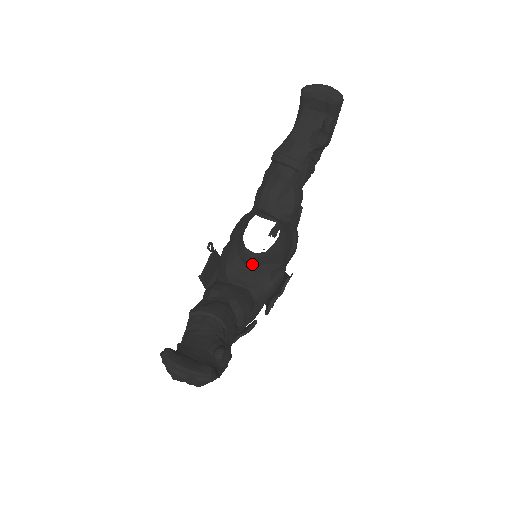
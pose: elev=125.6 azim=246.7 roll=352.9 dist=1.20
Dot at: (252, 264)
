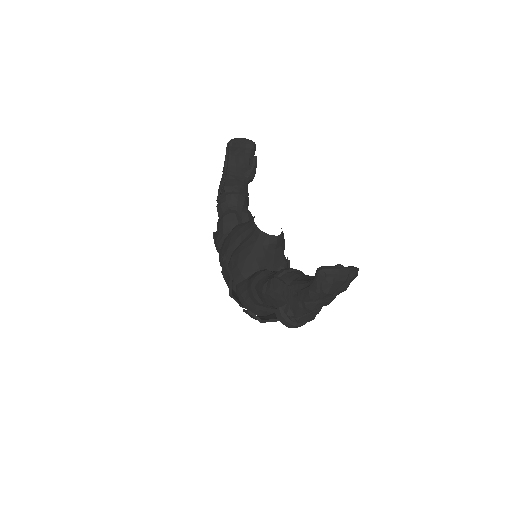
Dot at: (273, 248)
